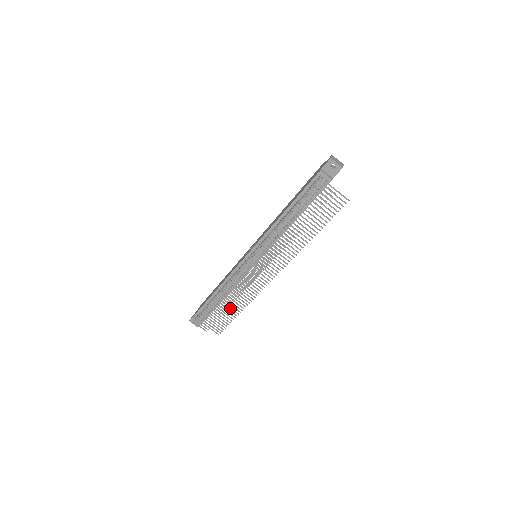
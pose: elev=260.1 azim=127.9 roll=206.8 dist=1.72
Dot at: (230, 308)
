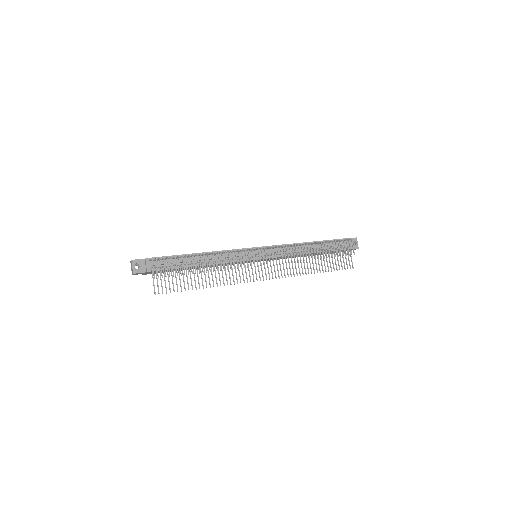
Dot at: (198, 277)
